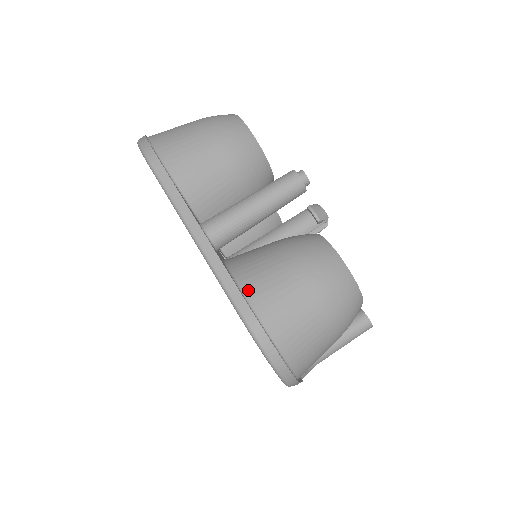
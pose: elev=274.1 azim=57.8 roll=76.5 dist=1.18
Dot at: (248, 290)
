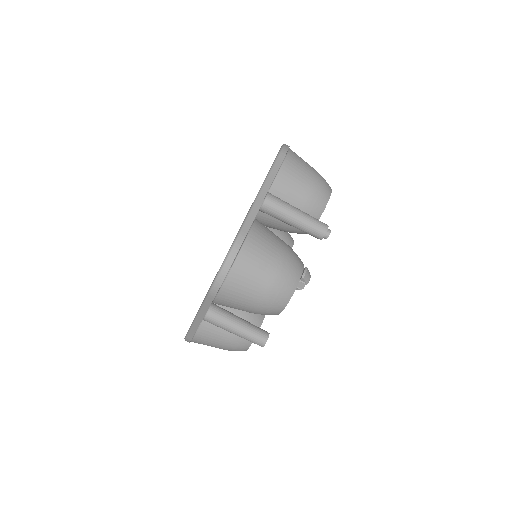
Dot at: (254, 230)
